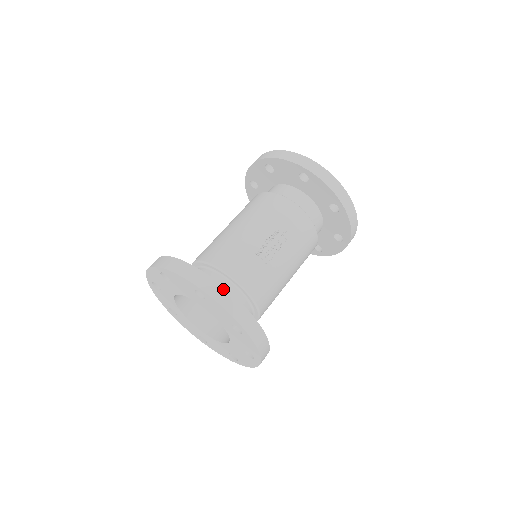
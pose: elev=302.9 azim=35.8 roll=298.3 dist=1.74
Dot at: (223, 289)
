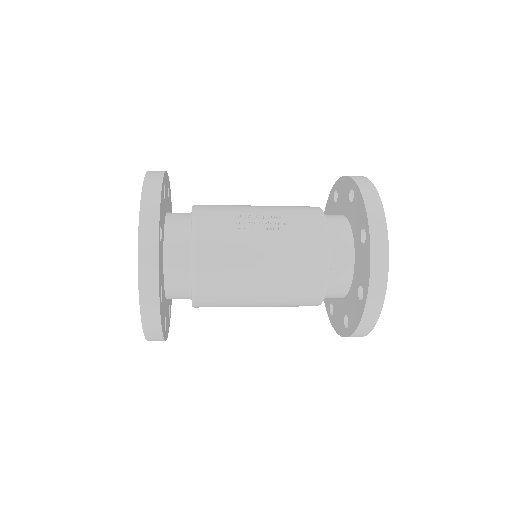
Dot at: (159, 185)
